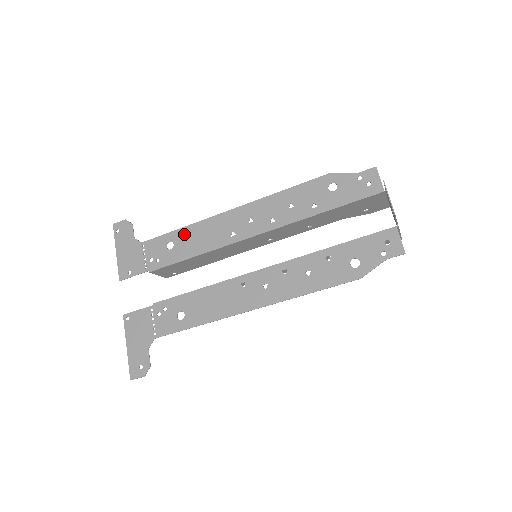
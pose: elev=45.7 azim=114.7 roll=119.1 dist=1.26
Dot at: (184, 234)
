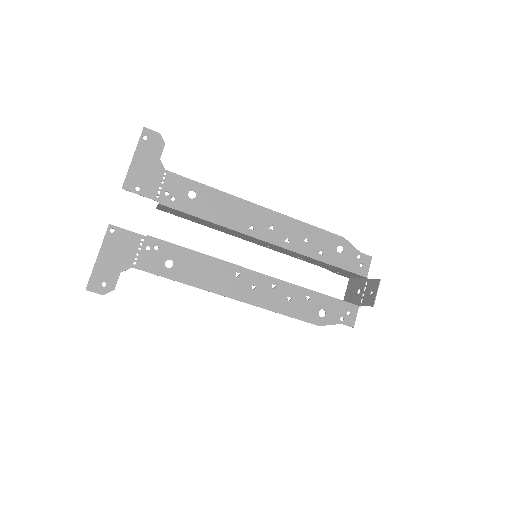
Dot at: (211, 195)
